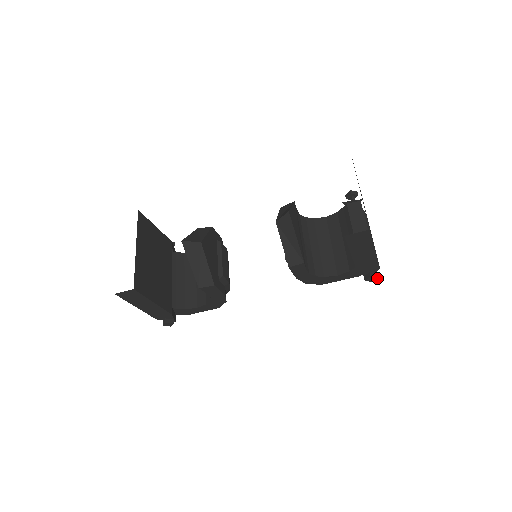
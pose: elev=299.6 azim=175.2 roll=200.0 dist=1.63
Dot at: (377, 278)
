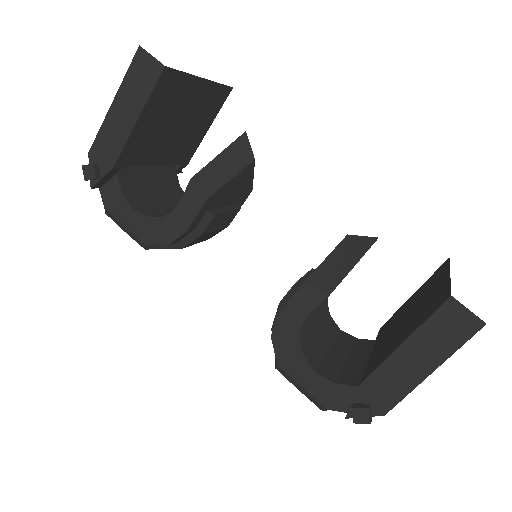
Dot at: (367, 423)
